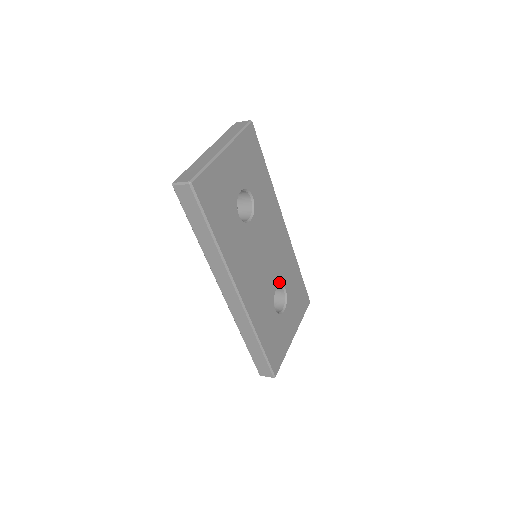
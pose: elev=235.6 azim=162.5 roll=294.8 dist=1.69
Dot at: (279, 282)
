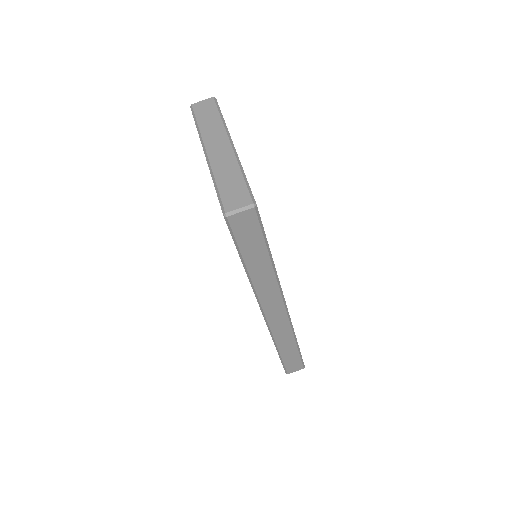
Dot at: occluded
